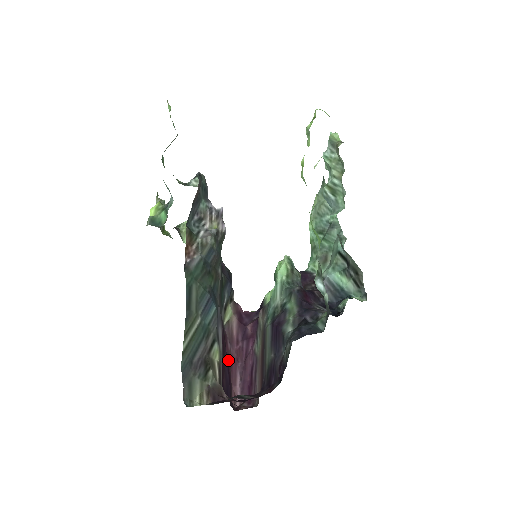
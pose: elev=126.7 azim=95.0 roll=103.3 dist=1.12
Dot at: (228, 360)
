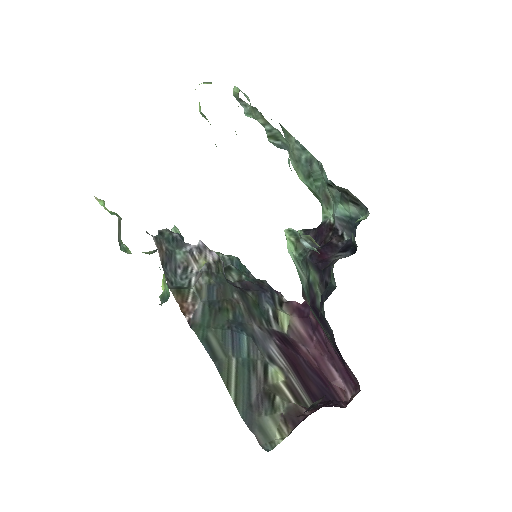
Dot at: (310, 363)
